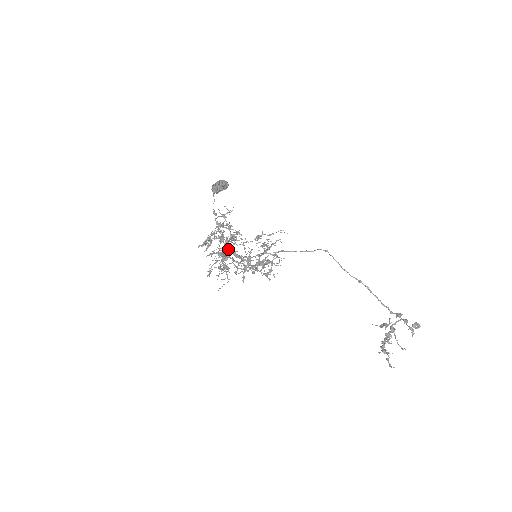
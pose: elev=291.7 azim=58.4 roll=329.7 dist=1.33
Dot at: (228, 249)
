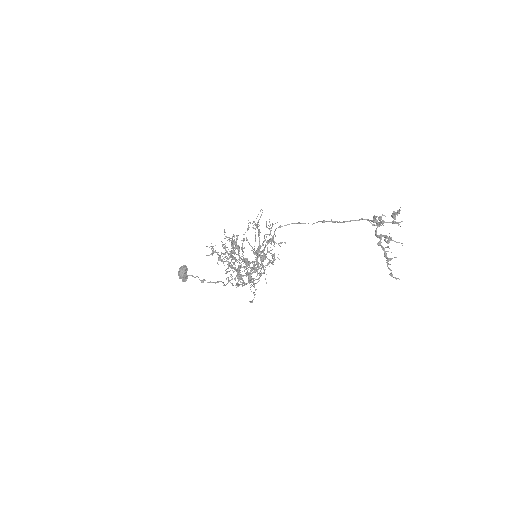
Dot at: occluded
